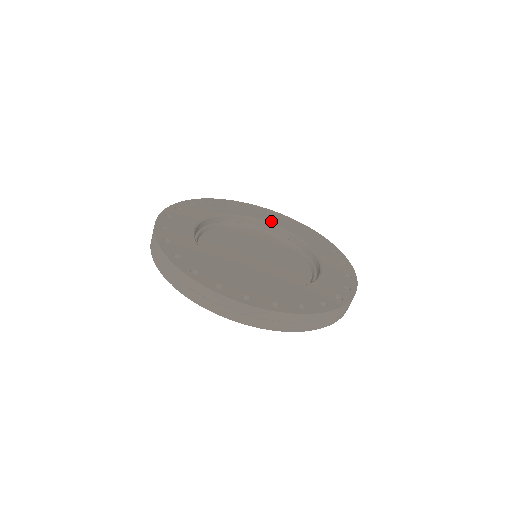
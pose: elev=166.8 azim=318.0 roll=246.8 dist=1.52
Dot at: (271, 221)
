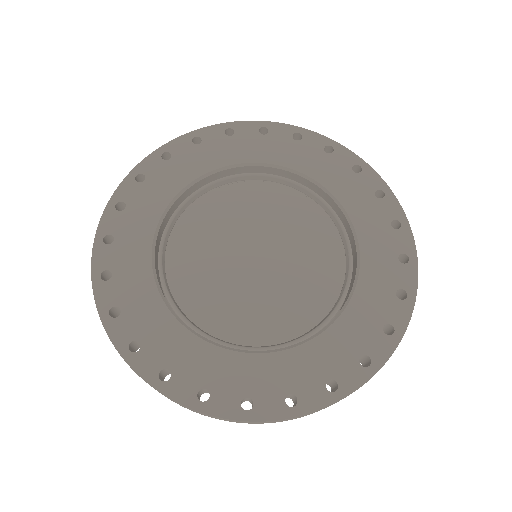
Dot at: (218, 163)
